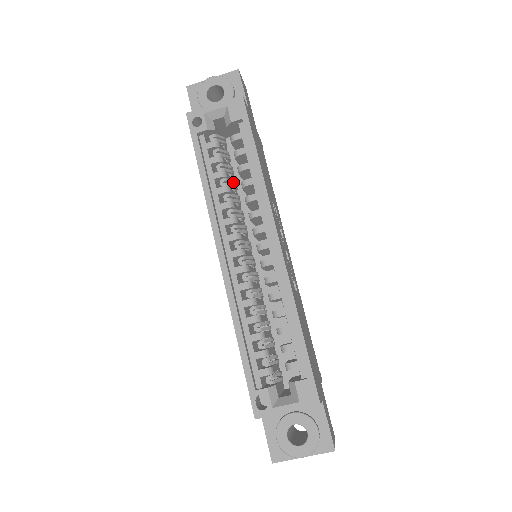
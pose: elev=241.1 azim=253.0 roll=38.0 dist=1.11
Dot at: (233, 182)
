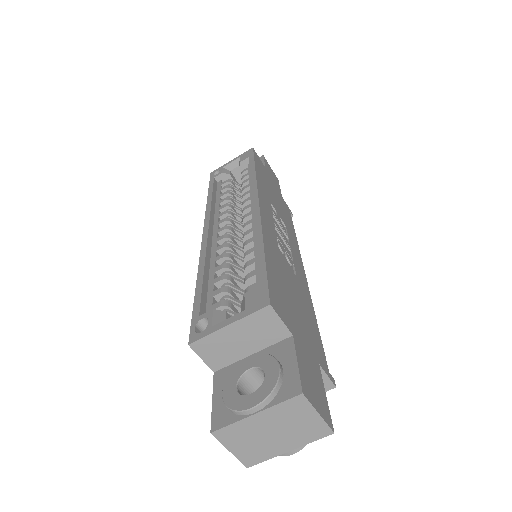
Dot at: (239, 202)
